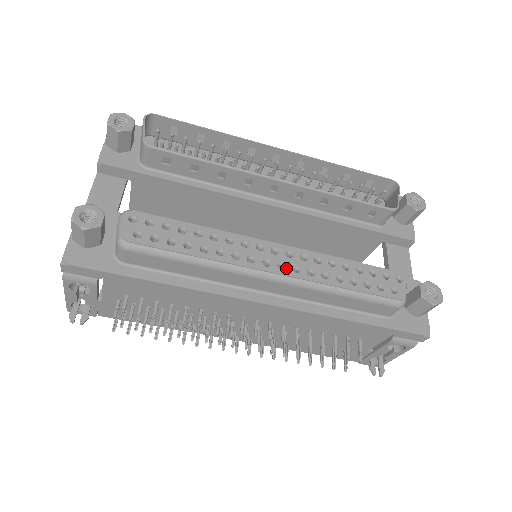
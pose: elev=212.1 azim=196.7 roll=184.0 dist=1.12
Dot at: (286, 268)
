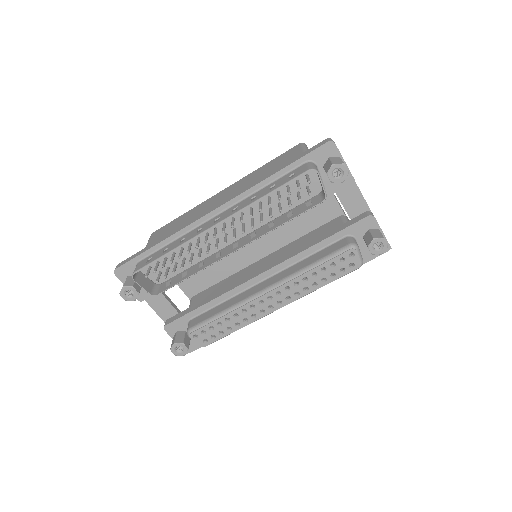
Dot at: (282, 302)
